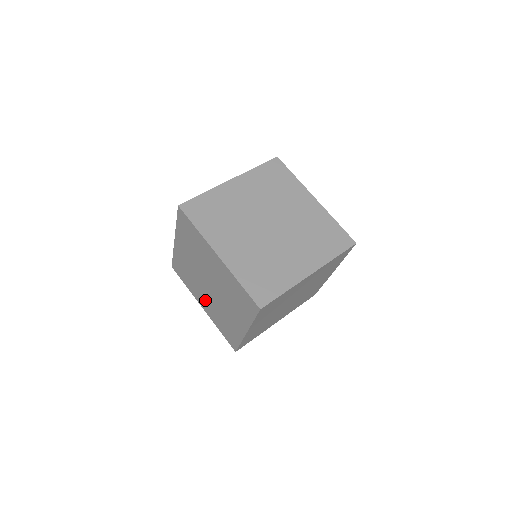
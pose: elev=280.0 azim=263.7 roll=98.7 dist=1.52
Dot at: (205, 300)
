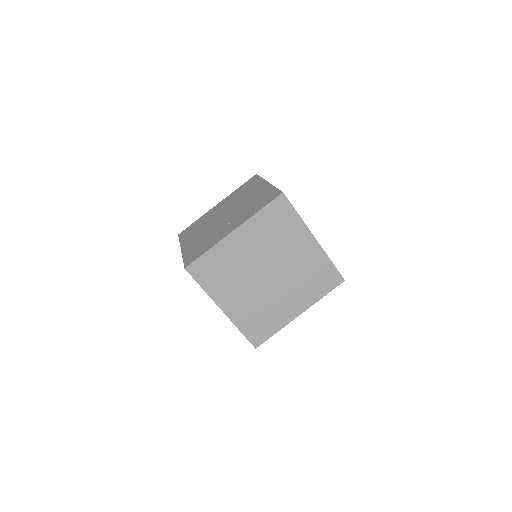
Dot at: occluded
